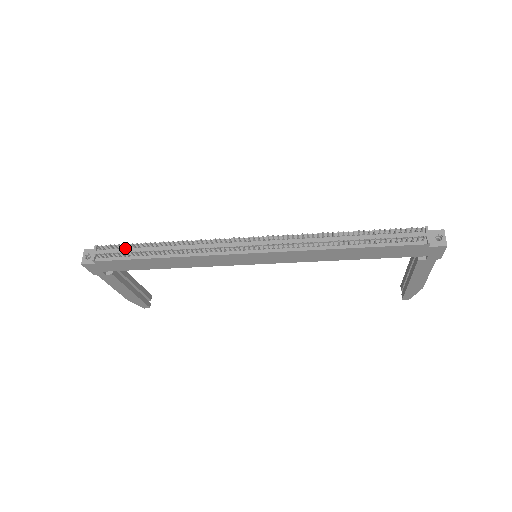
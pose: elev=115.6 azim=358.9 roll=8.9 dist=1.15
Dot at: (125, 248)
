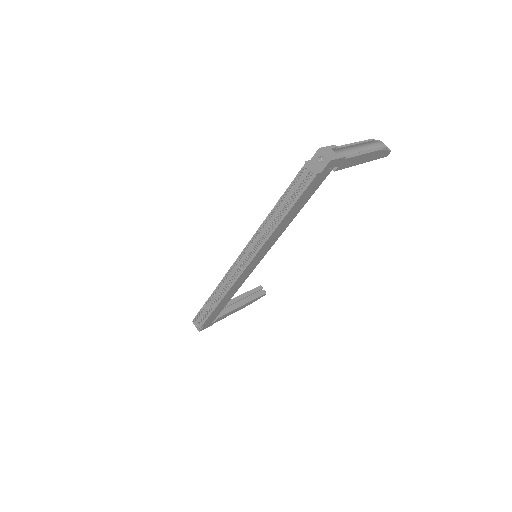
Dot at: (203, 311)
